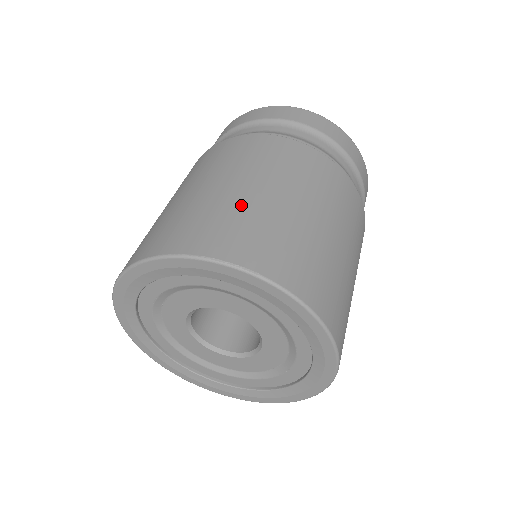
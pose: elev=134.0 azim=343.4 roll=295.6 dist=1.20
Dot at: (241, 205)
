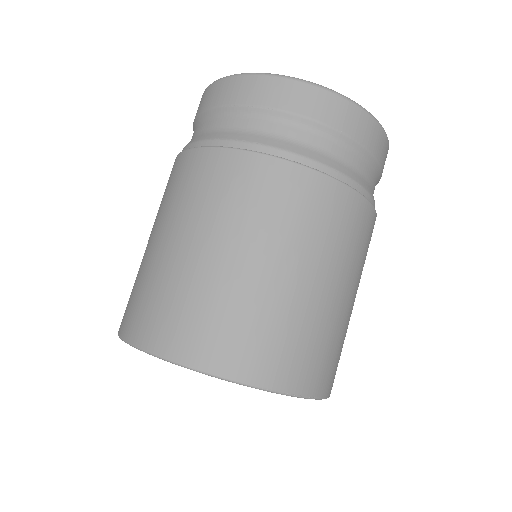
Dot at: (309, 315)
